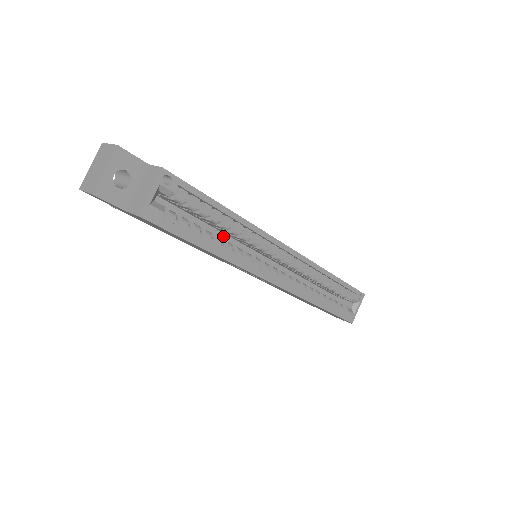
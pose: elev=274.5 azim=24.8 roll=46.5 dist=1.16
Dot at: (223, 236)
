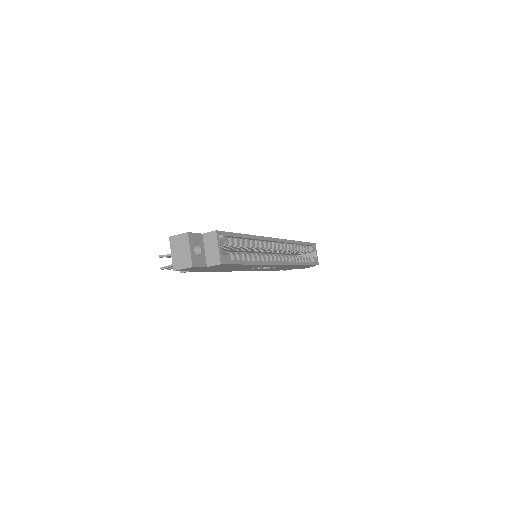
Dot at: occluded
